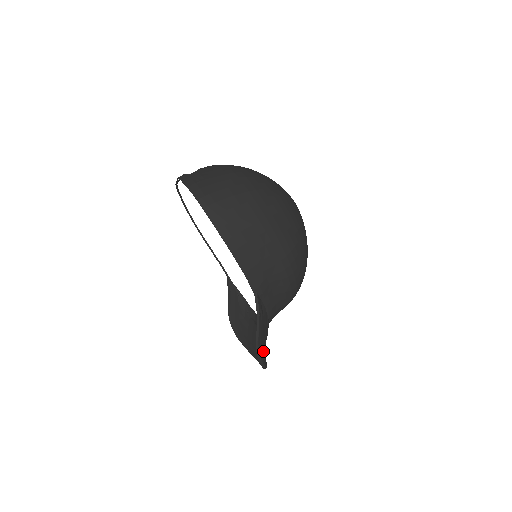
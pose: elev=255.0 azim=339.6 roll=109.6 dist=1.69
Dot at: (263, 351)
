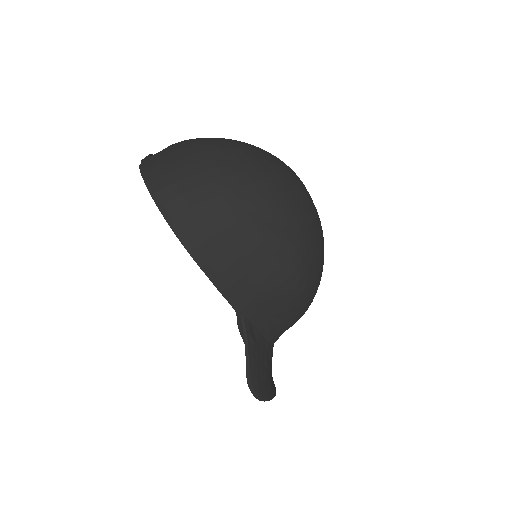
Dot at: (261, 384)
